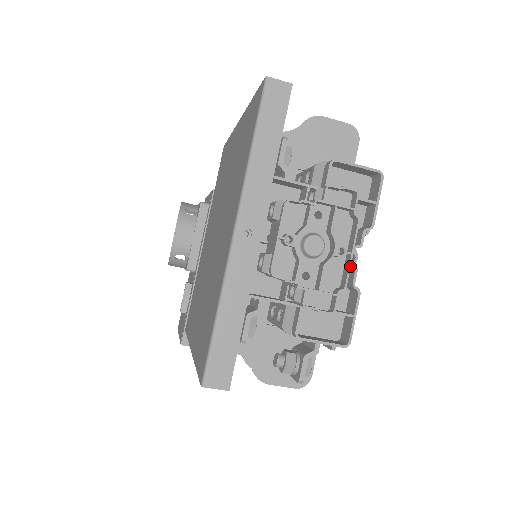
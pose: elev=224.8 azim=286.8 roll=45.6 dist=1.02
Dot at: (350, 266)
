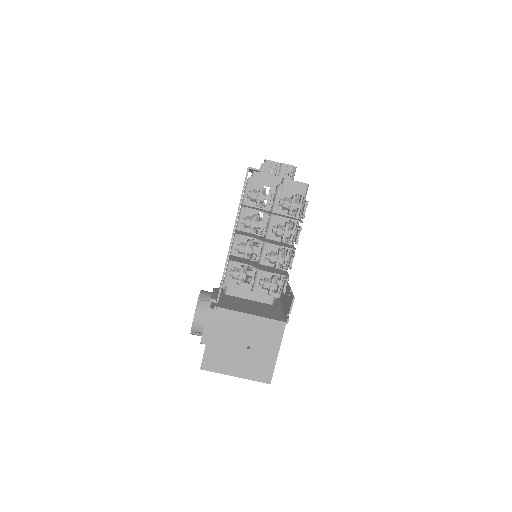
Dot at: occluded
